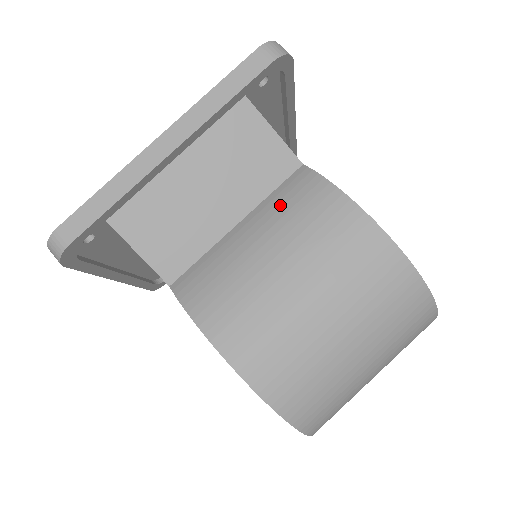
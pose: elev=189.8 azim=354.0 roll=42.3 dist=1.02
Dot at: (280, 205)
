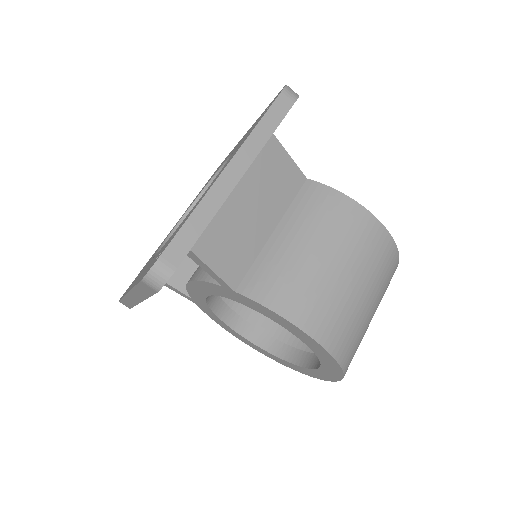
Dot at: (306, 212)
